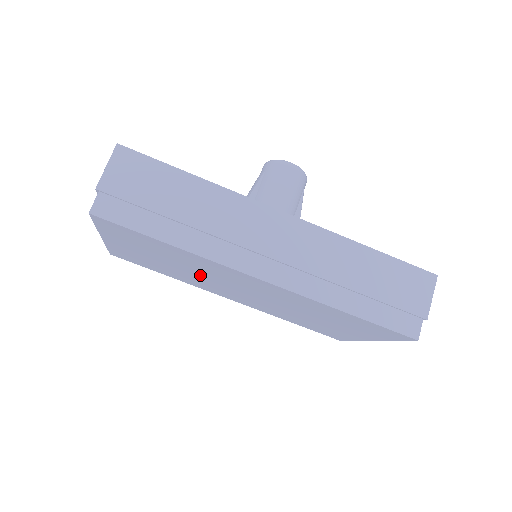
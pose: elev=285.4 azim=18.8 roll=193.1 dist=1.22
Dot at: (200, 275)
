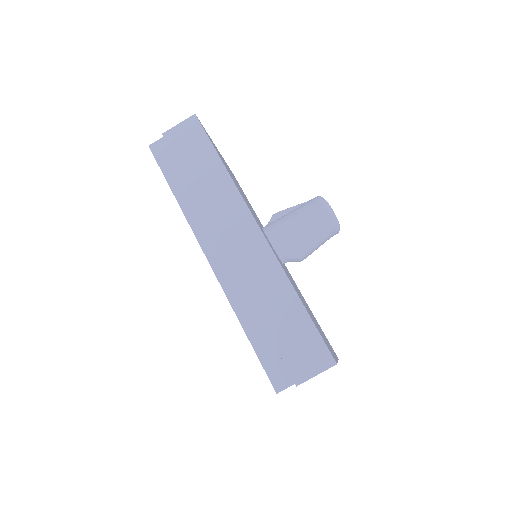
Dot at: occluded
